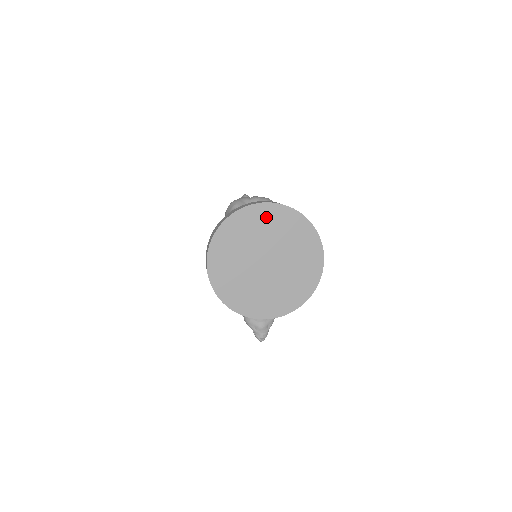
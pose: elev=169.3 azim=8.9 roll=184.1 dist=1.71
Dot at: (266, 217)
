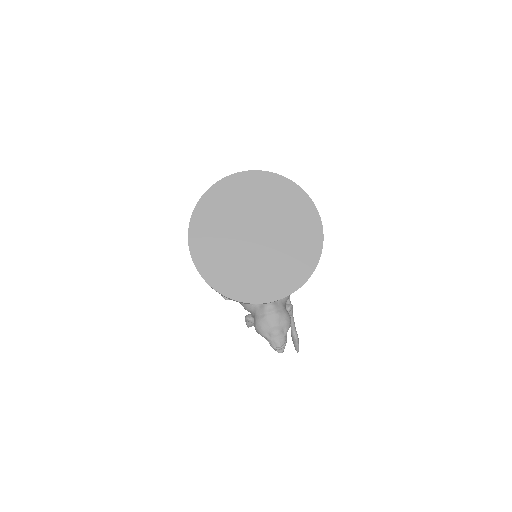
Dot at: (246, 187)
